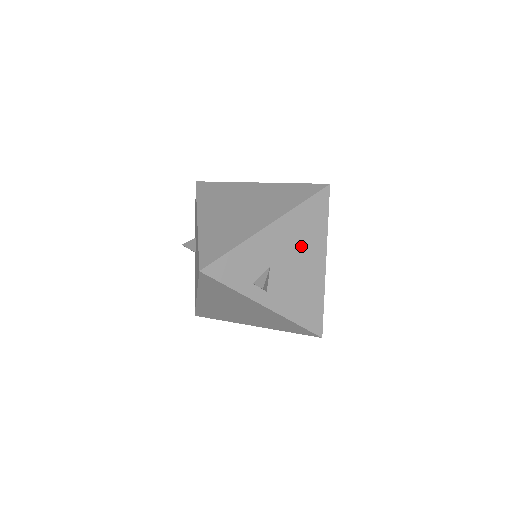
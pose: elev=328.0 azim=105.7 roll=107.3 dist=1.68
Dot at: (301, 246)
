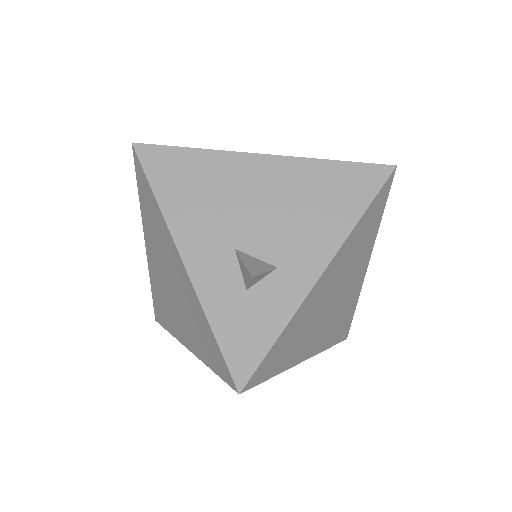
Dot at: occluded
